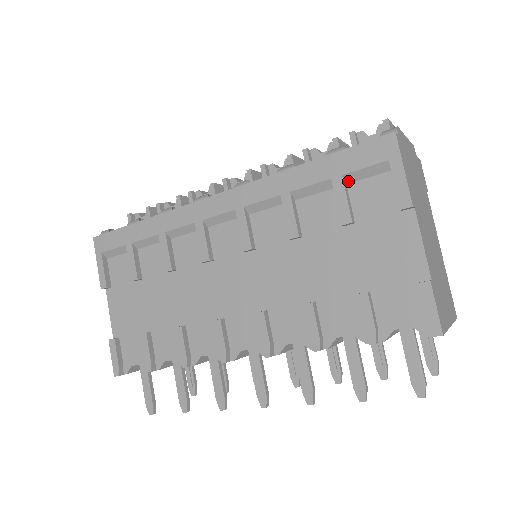
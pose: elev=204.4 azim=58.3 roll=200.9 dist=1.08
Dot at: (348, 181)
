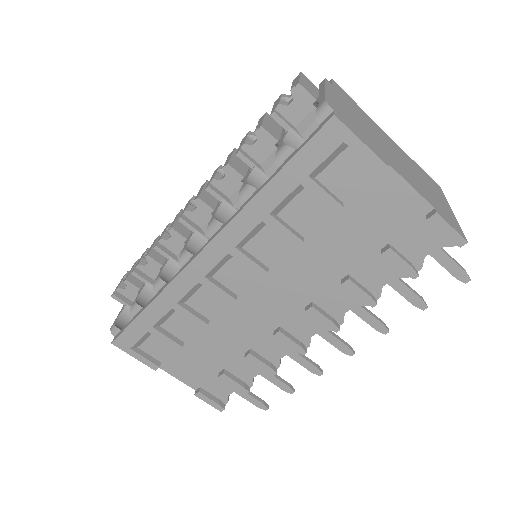
Dot at: (315, 175)
